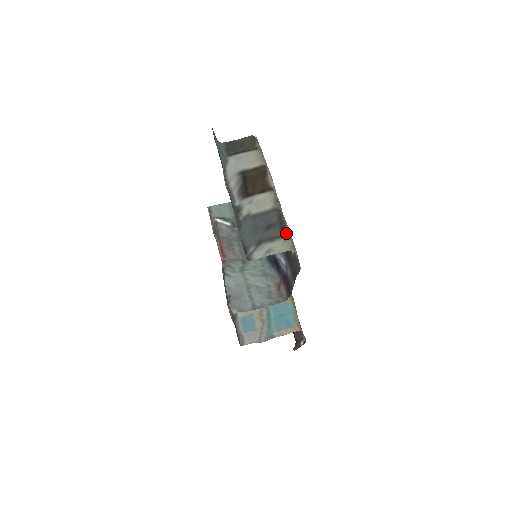
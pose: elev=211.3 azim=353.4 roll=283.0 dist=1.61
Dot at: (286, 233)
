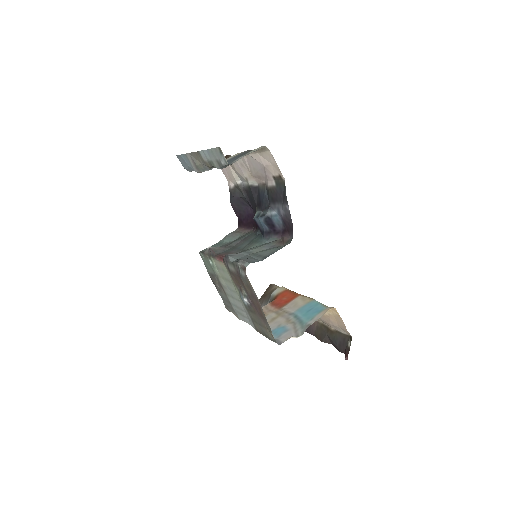
Dot at: occluded
